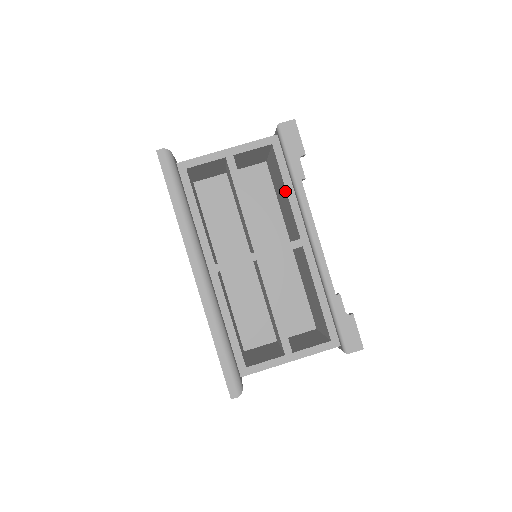
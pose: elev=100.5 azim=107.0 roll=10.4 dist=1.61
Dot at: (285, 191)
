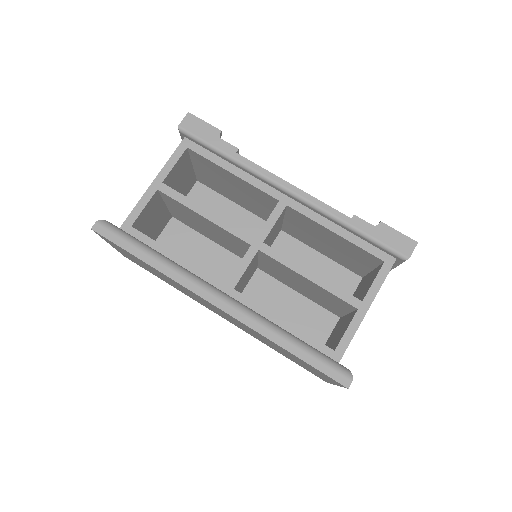
Dot at: (231, 176)
